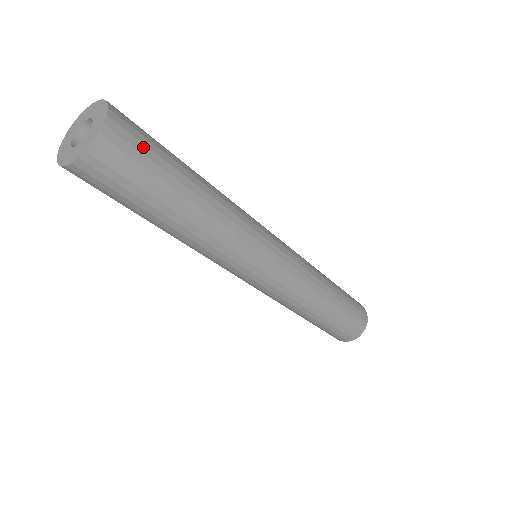
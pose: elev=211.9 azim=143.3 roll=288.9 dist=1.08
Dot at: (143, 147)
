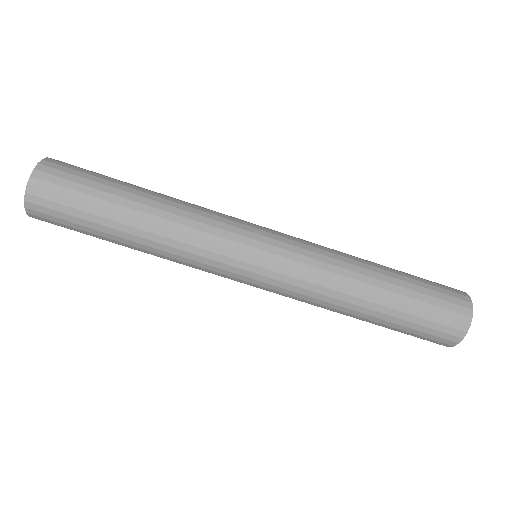
Dot at: (67, 191)
